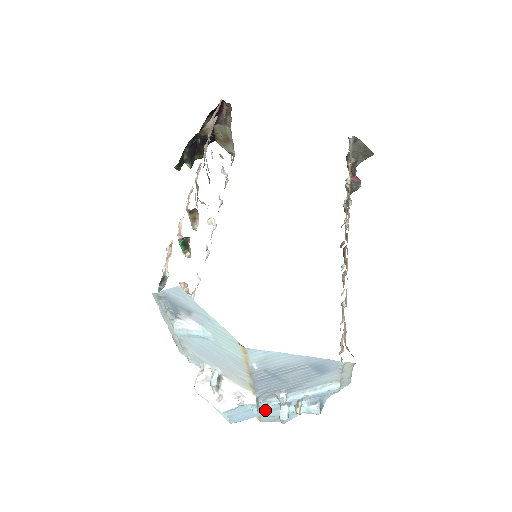
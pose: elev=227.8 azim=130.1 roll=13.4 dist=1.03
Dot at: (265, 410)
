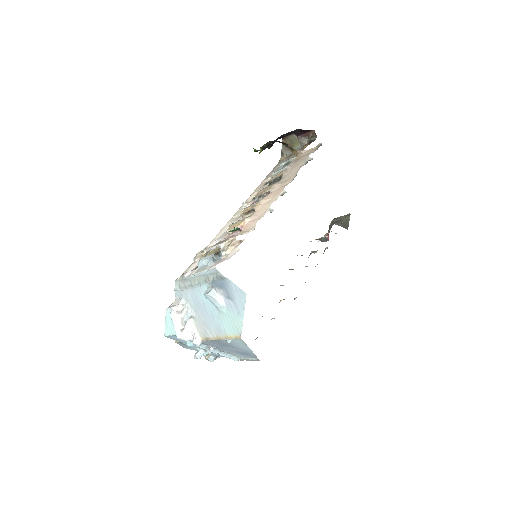
Dot at: occluded
